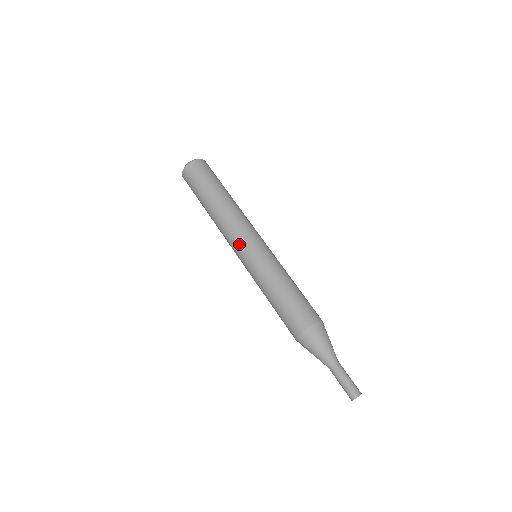
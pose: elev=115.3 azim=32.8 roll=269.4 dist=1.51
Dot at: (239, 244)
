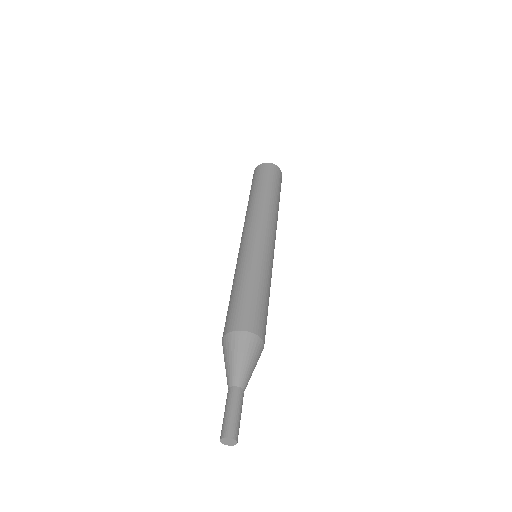
Dot at: (263, 232)
